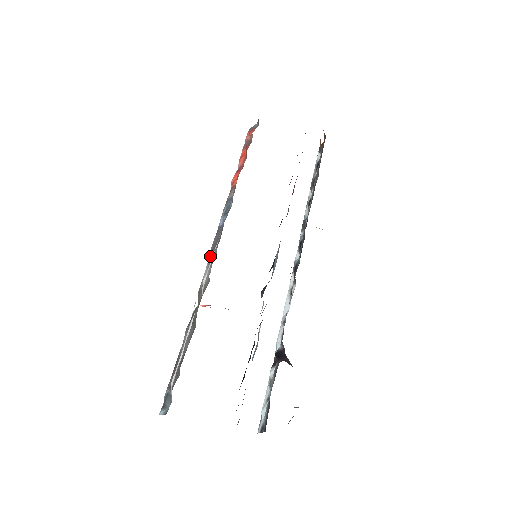
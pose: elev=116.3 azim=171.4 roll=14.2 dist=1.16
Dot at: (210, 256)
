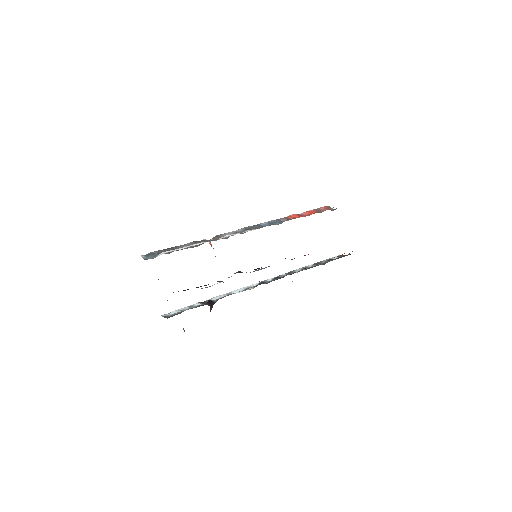
Dot at: (241, 230)
